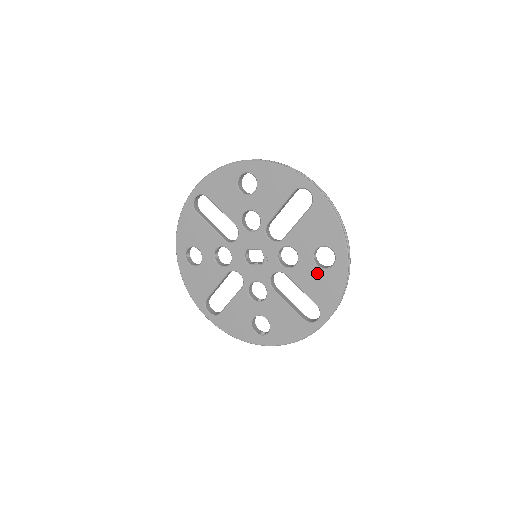
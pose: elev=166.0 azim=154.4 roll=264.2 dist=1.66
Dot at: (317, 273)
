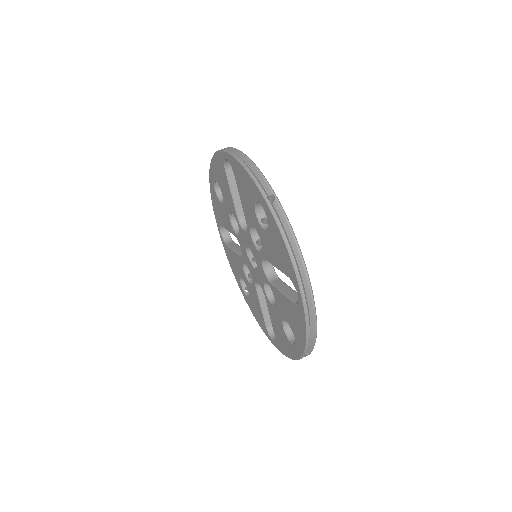
Dot at: (281, 329)
